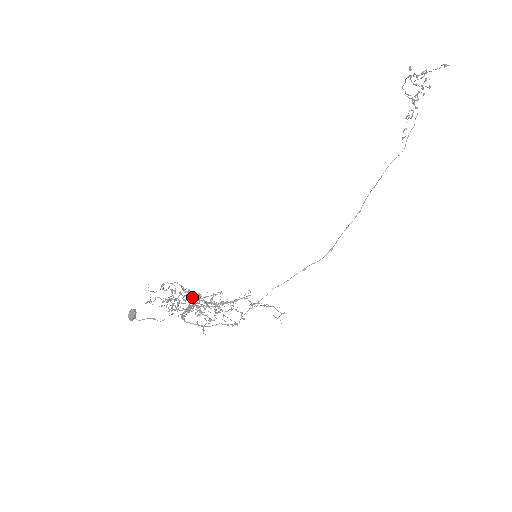
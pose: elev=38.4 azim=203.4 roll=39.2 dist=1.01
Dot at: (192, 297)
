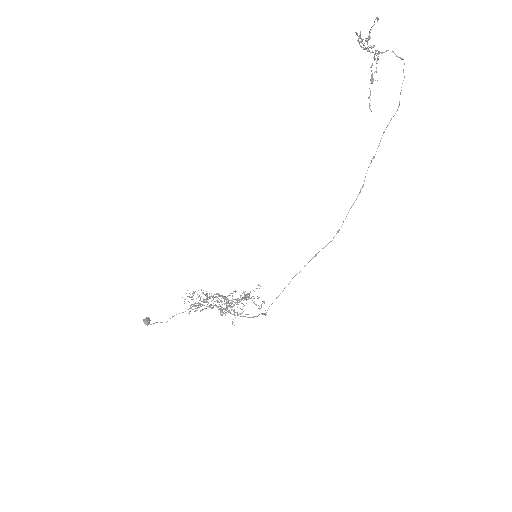
Dot at: occluded
